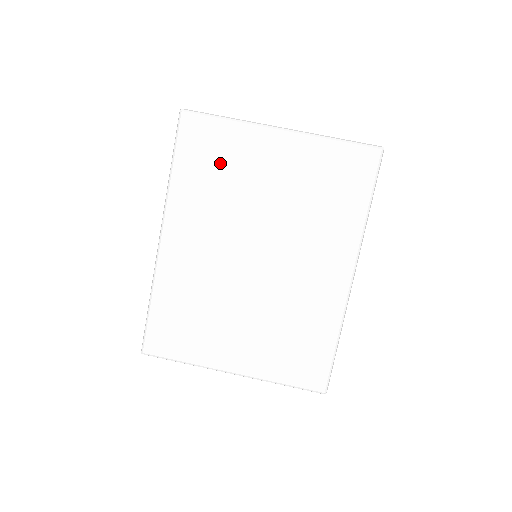
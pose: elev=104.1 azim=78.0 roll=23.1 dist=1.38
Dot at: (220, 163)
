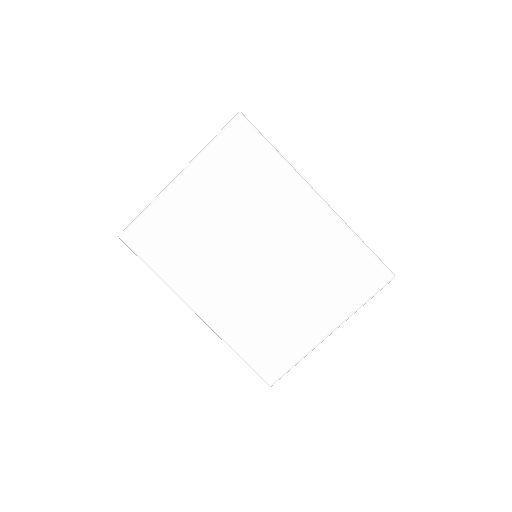
Dot at: (173, 236)
